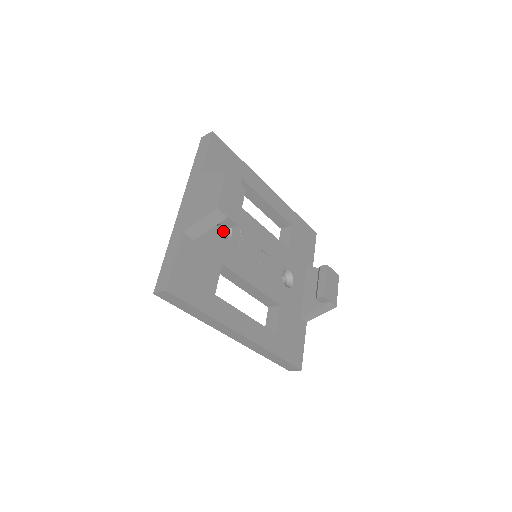
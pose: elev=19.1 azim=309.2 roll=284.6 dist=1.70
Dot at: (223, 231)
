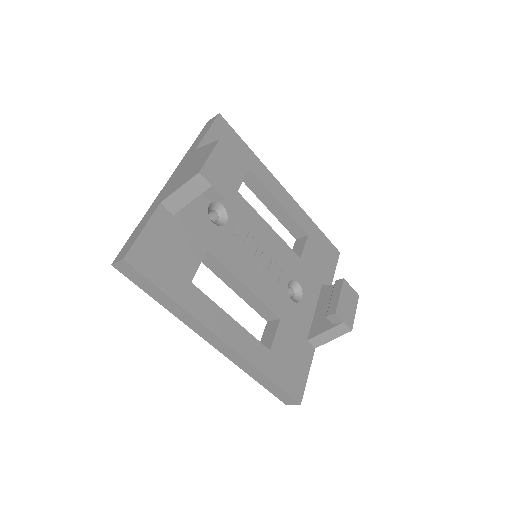
Dot at: (217, 219)
